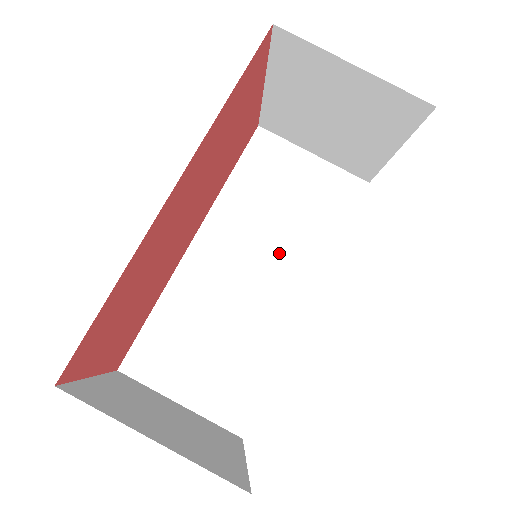
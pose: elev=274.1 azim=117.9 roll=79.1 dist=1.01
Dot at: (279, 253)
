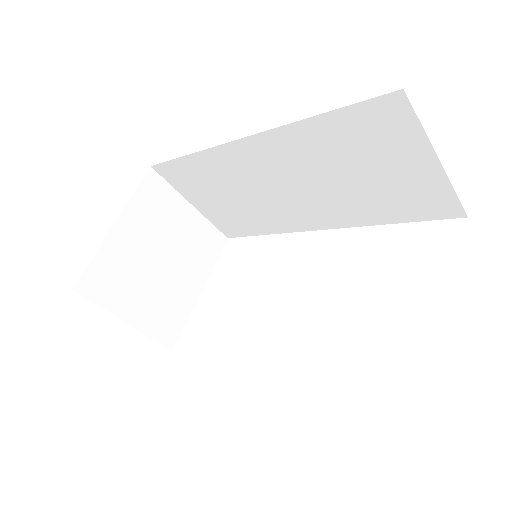
Dot at: (321, 195)
